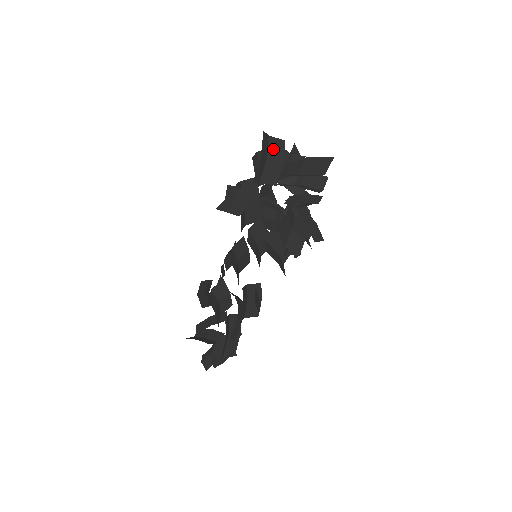
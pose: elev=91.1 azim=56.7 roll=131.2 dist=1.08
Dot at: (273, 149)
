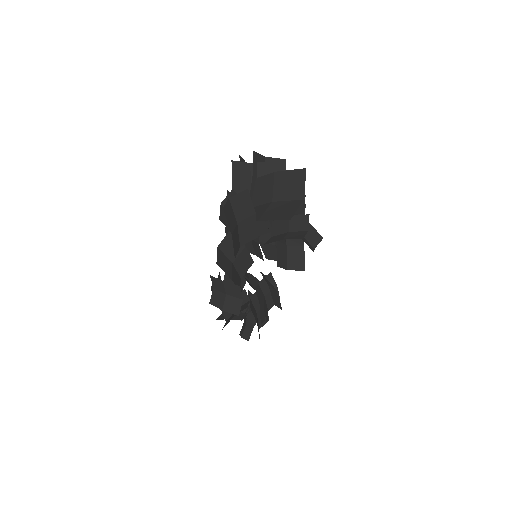
Dot at: (239, 208)
